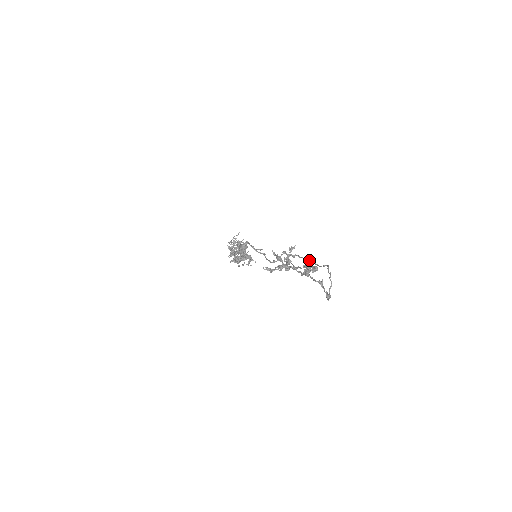
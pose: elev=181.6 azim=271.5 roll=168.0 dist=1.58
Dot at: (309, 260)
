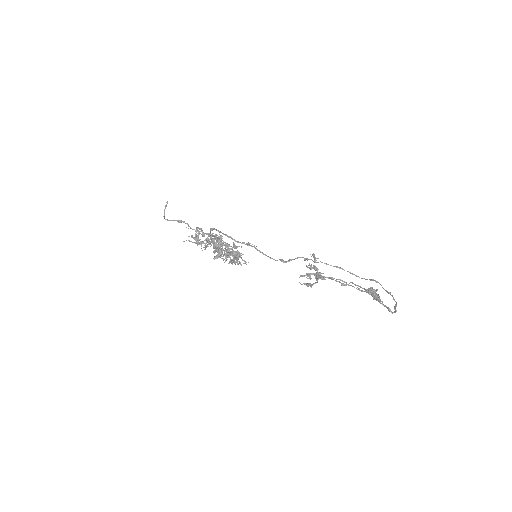
Dot at: (341, 268)
